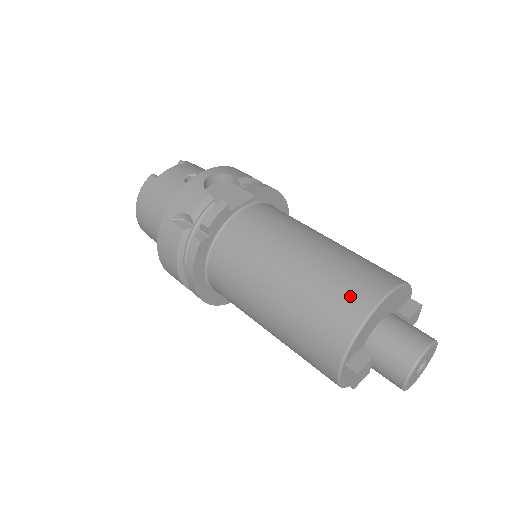
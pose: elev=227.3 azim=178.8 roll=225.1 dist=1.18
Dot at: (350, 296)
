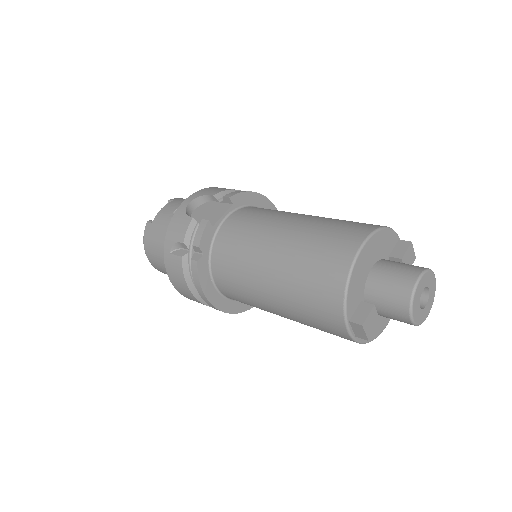
Dot at: (330, 258)
